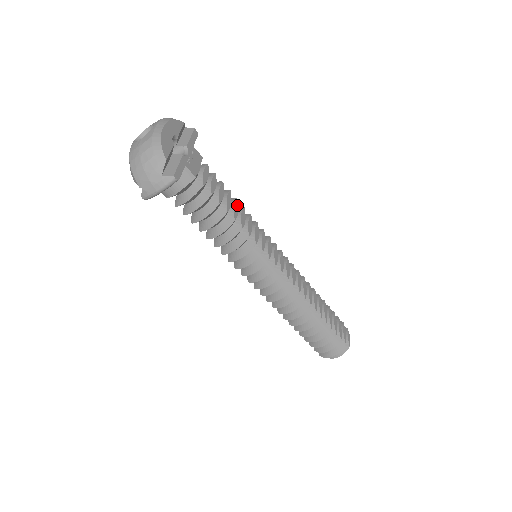
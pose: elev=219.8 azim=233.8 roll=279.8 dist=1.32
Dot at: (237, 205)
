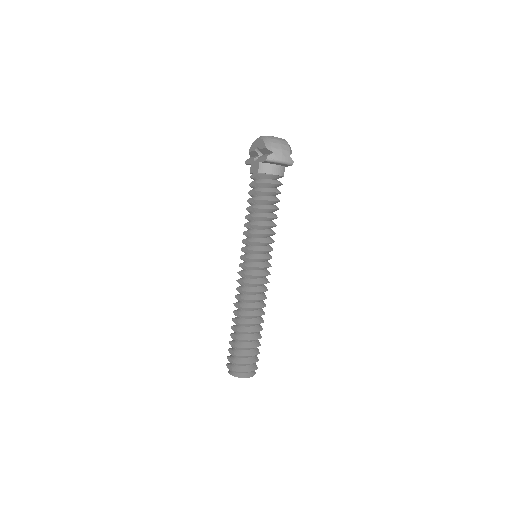
Dot at: occluded
